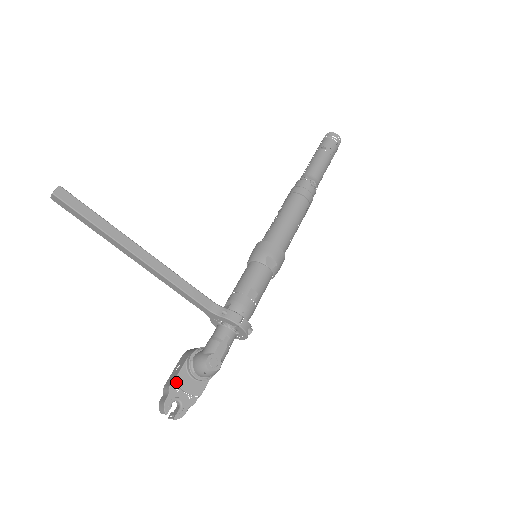
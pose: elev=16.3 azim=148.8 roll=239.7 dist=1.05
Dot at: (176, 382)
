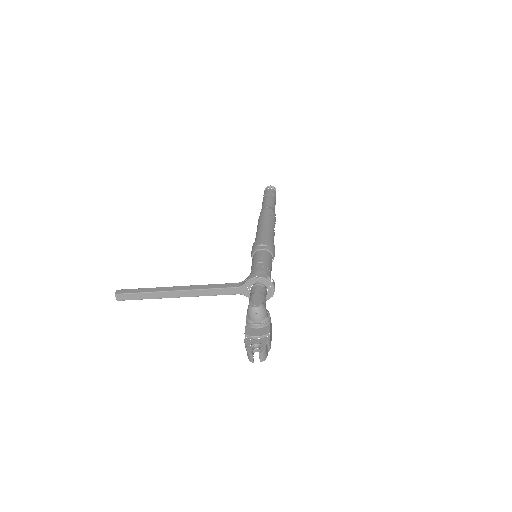
Dot at: (246, 336)
